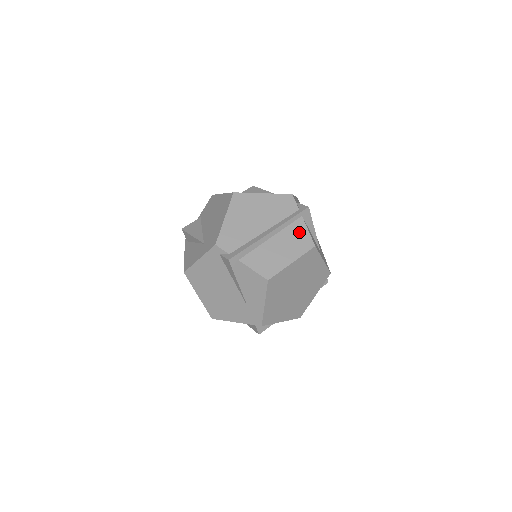
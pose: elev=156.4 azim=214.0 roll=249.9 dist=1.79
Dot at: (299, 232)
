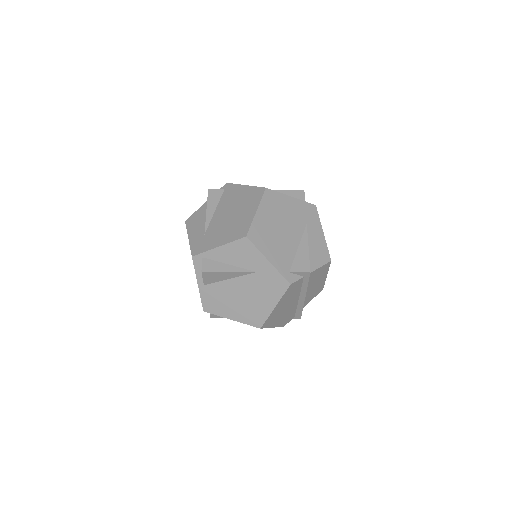
Dot at: (316, 274)
